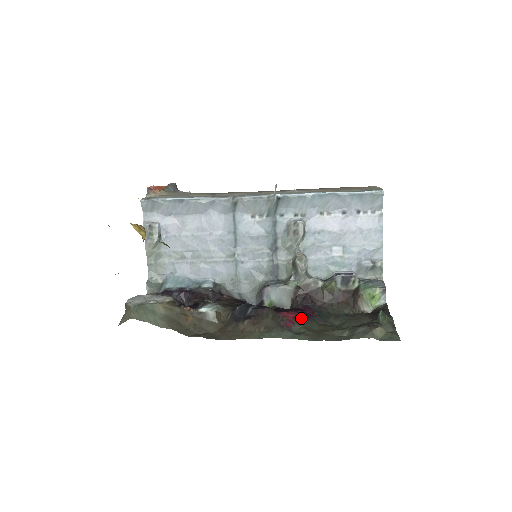
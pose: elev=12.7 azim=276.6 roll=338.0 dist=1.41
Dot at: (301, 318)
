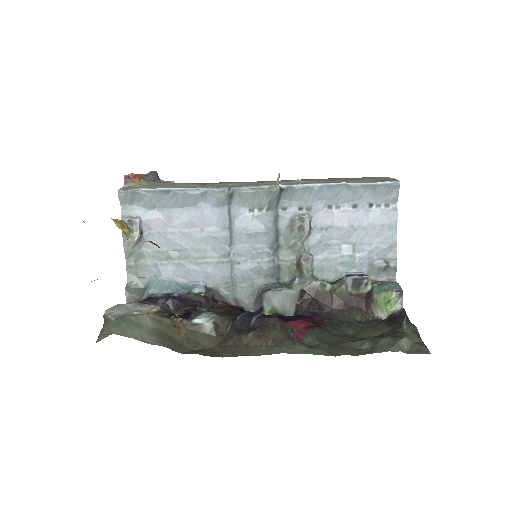
Dot at: (312, 328)
